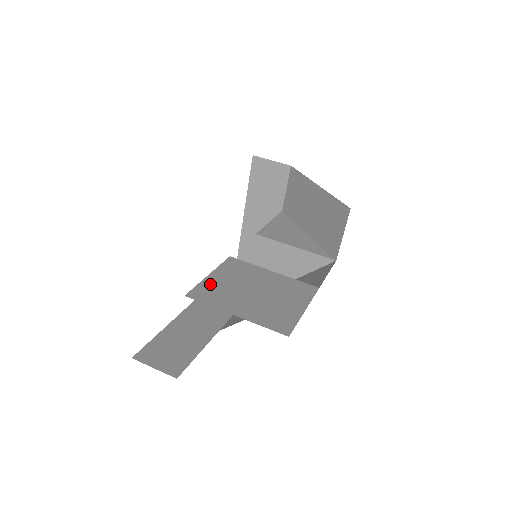
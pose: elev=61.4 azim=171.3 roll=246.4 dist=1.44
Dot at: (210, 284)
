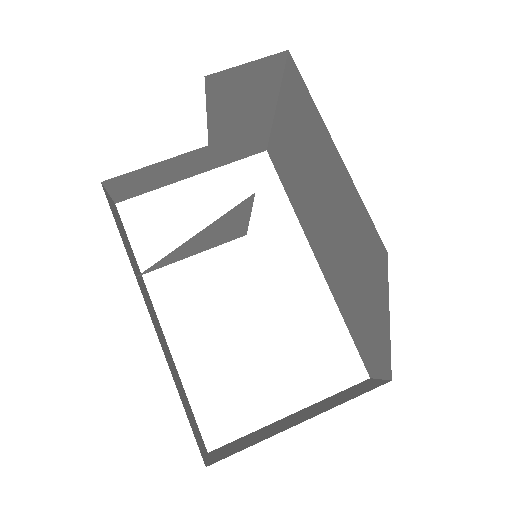
Dot at: occluded
